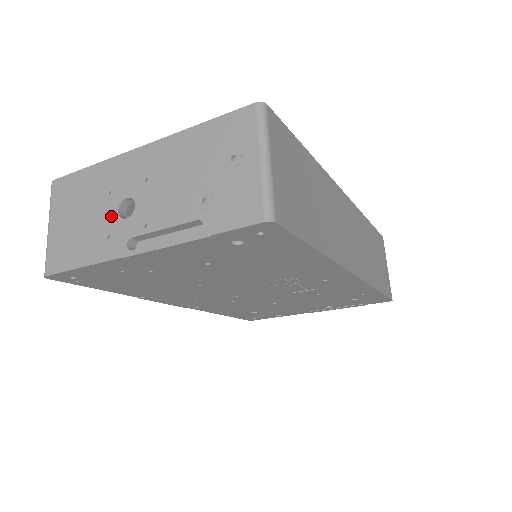
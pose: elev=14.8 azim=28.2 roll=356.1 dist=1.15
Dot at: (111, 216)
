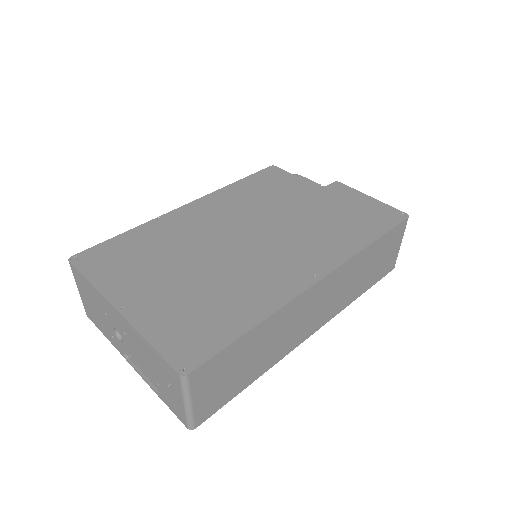
Dot at: (111, 329)
